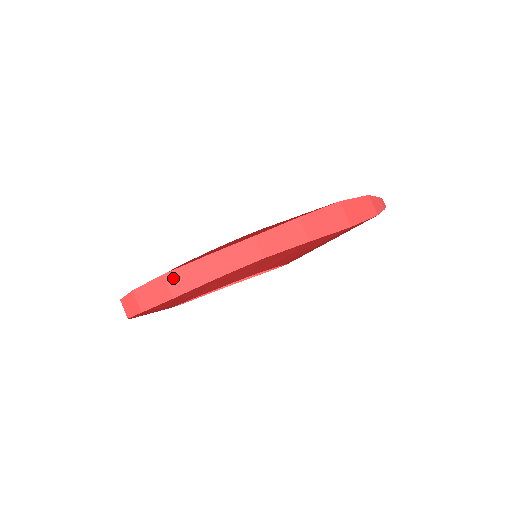
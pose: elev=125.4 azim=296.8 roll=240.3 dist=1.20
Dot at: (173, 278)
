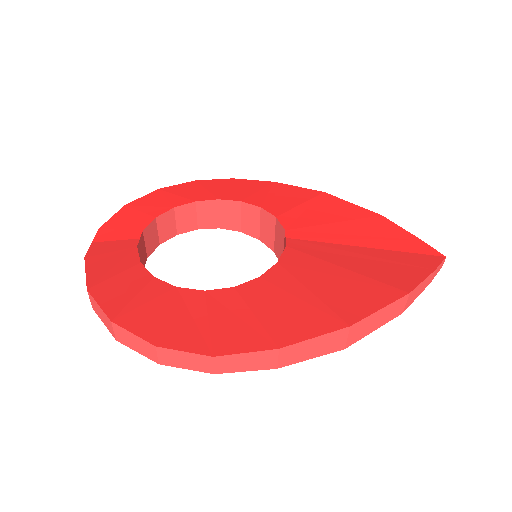
Dot at: (120, 331)
